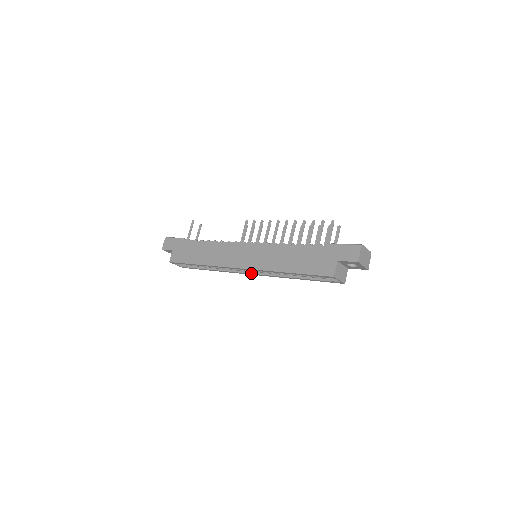
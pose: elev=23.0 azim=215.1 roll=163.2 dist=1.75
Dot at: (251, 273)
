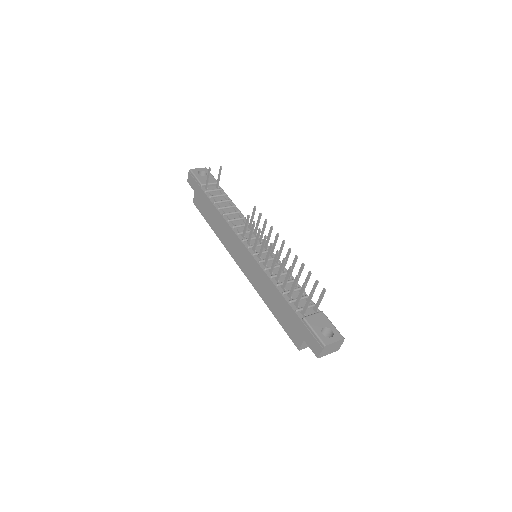
Dot at: occluded
